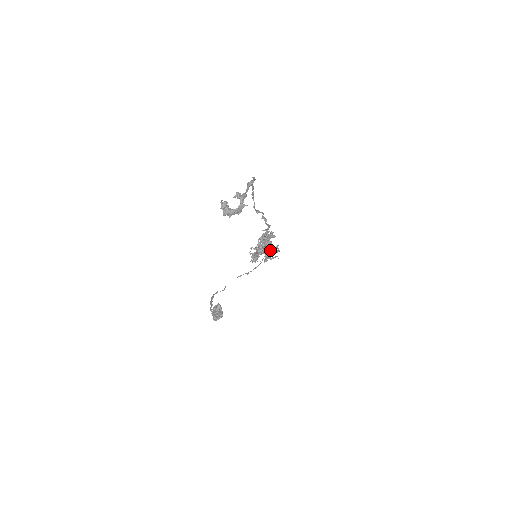
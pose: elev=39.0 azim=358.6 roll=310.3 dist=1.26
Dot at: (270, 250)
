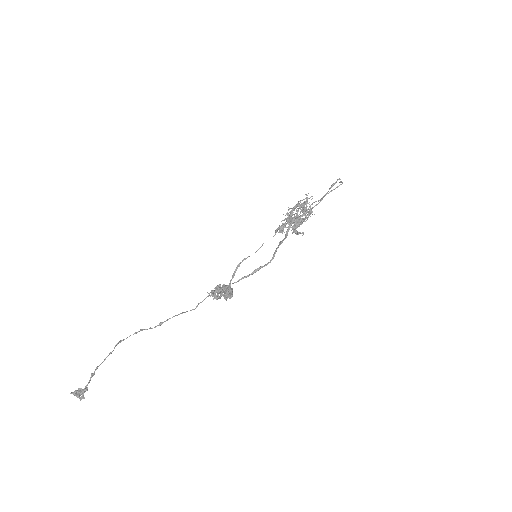
Dot at: (246, 276)
